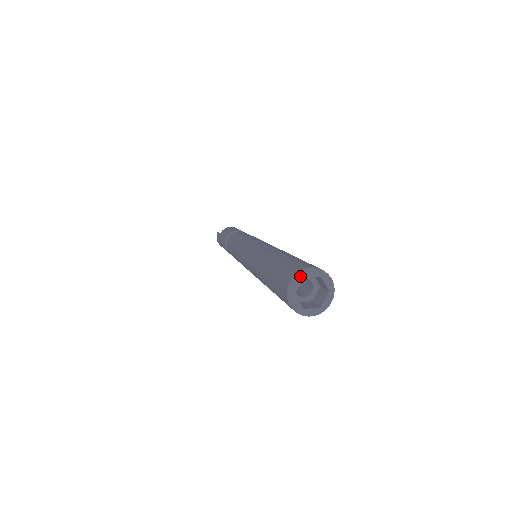
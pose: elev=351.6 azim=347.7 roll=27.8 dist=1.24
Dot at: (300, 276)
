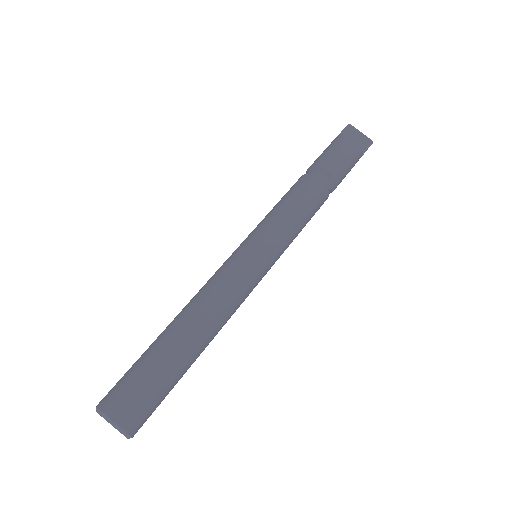
Dot at: (97, 412)
